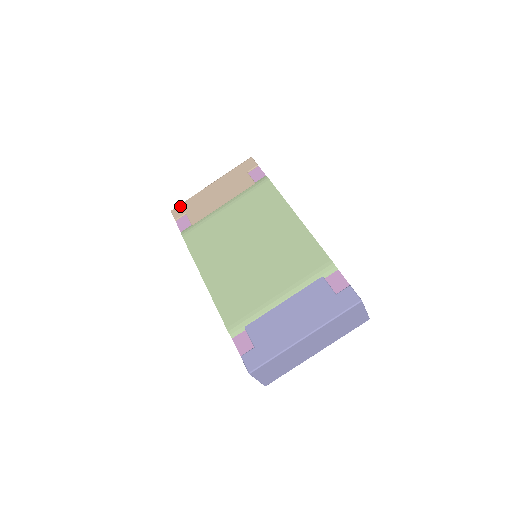
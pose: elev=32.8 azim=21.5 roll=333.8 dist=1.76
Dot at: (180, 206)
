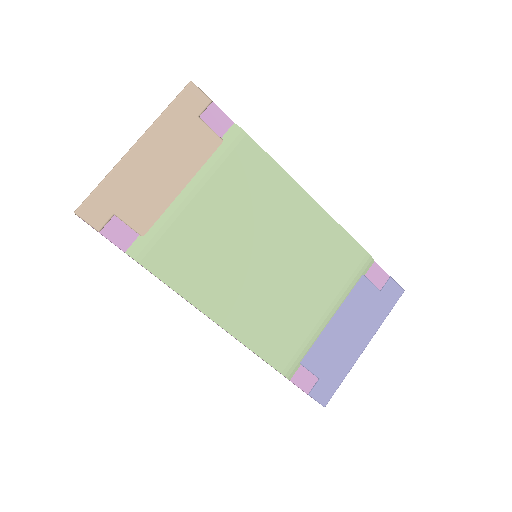
Dot at: (92, 200)
